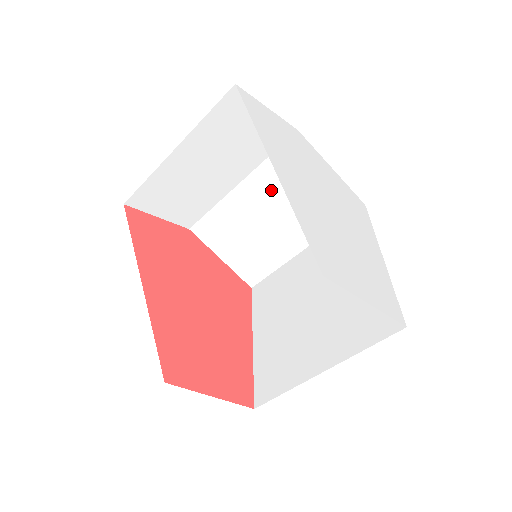
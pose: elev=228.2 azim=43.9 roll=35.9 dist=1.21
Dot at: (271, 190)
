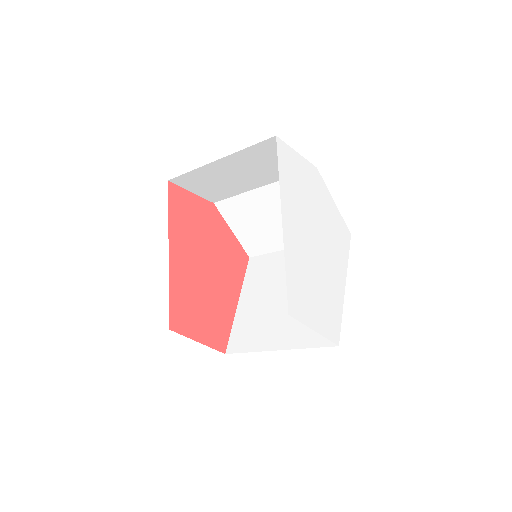
Dot at: occluded
